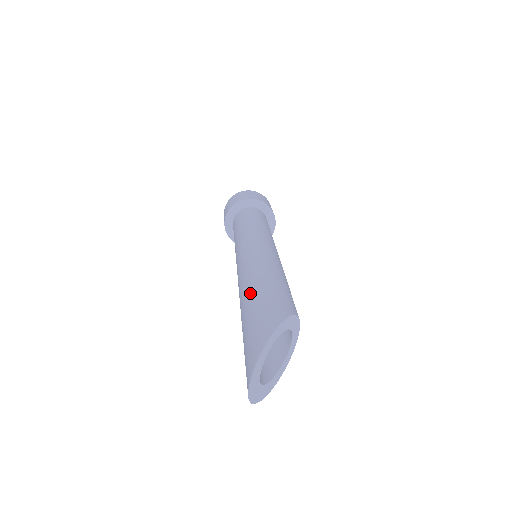
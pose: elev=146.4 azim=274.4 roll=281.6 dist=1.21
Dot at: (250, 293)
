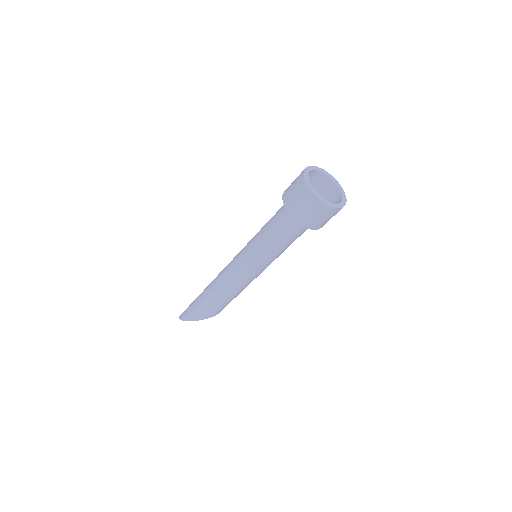
Dot at: (204, 296)
